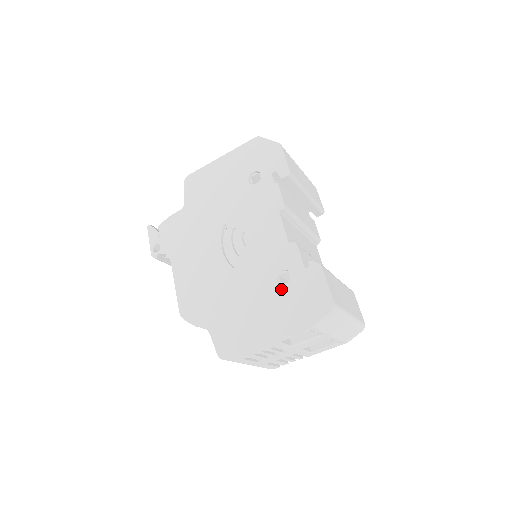
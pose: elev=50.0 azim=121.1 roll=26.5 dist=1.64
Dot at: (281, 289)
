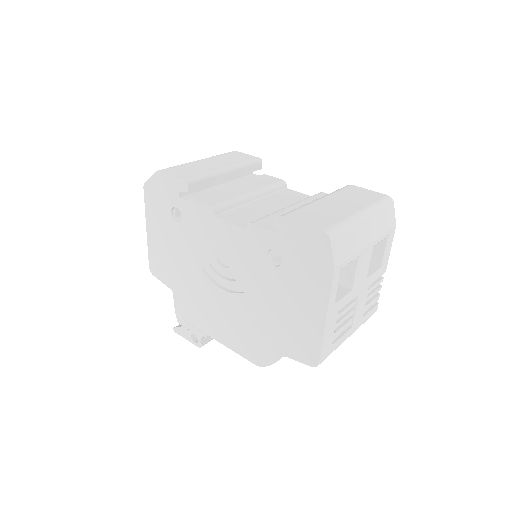
Dot at: (283, 268)
